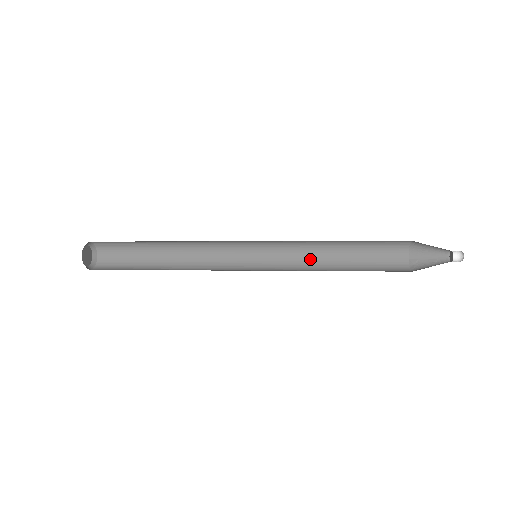
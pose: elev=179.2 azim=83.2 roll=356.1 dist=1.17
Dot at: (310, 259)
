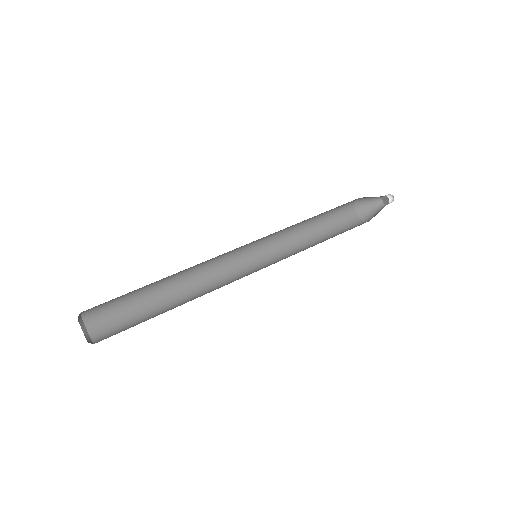
Dot at: (291, 238)
